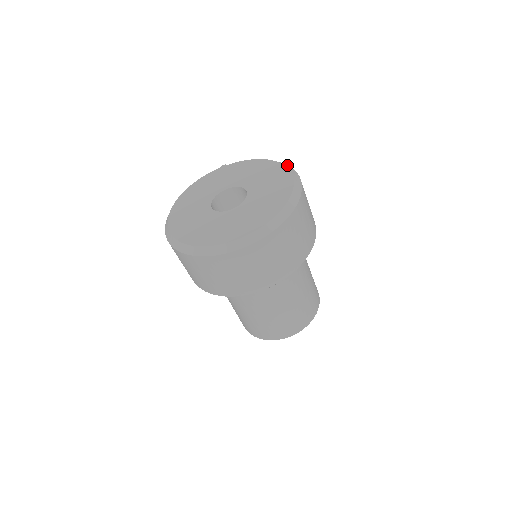
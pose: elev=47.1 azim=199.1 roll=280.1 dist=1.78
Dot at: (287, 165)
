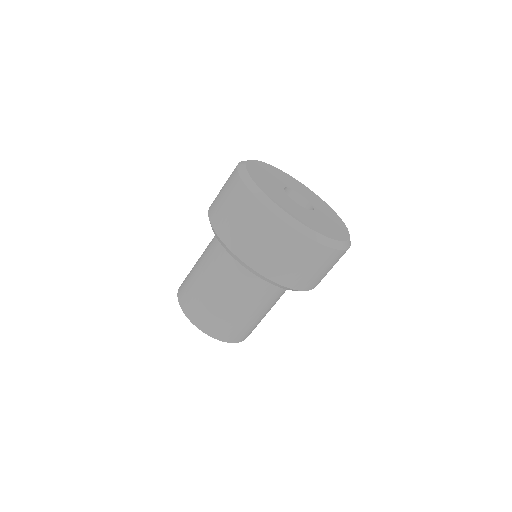
Dot at: occluded
